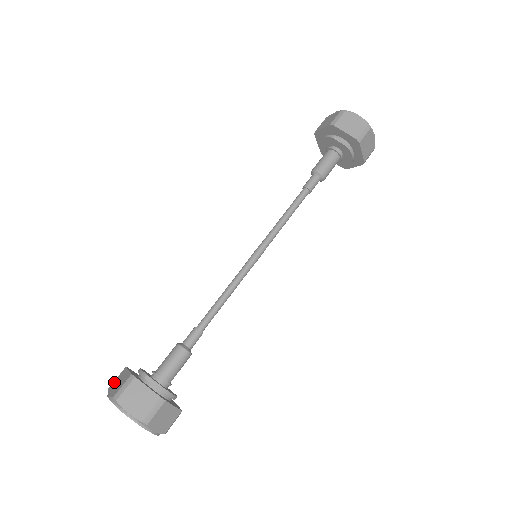
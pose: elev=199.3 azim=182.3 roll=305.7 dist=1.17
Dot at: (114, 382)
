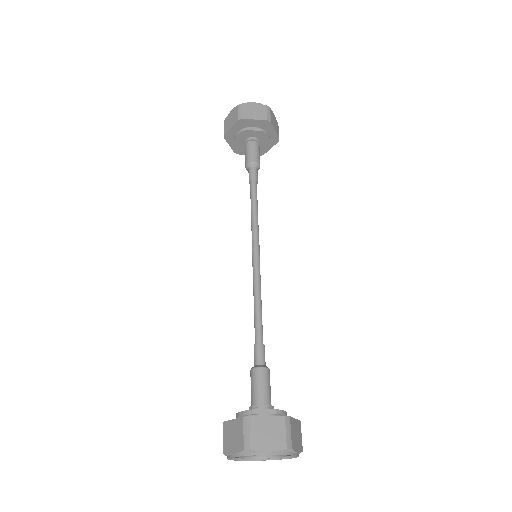
Dot at: (225, 442)
